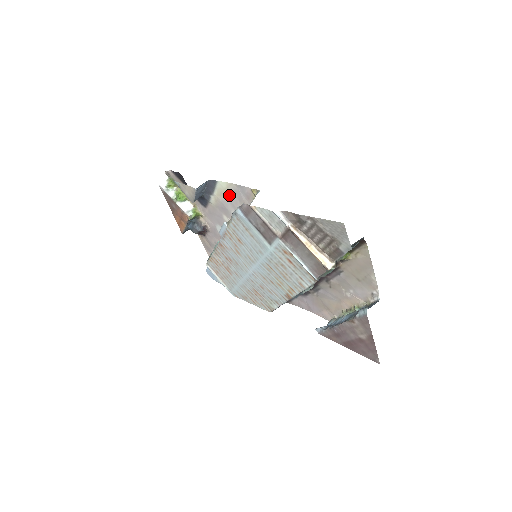
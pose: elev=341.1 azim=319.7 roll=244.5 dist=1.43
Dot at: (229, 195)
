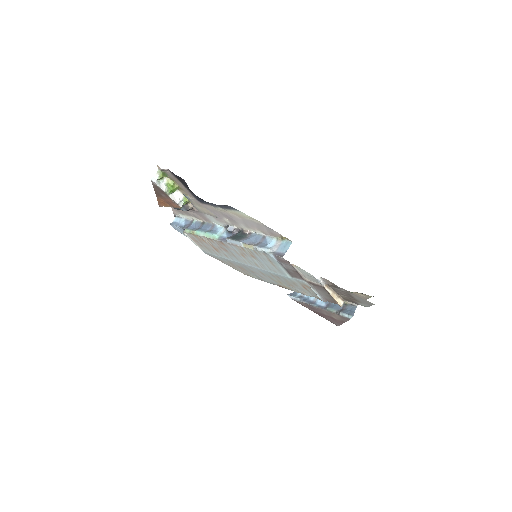
Dot at: (247, 220)
